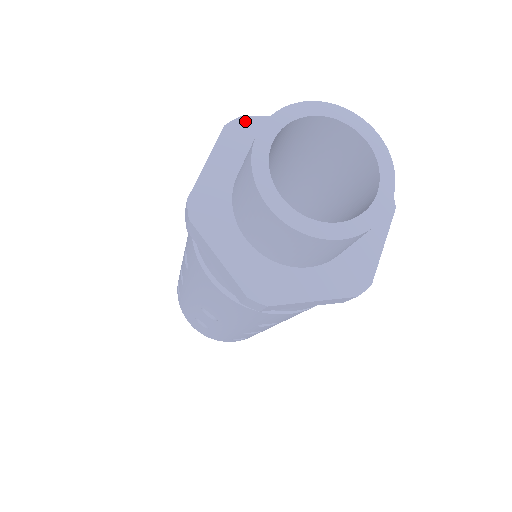
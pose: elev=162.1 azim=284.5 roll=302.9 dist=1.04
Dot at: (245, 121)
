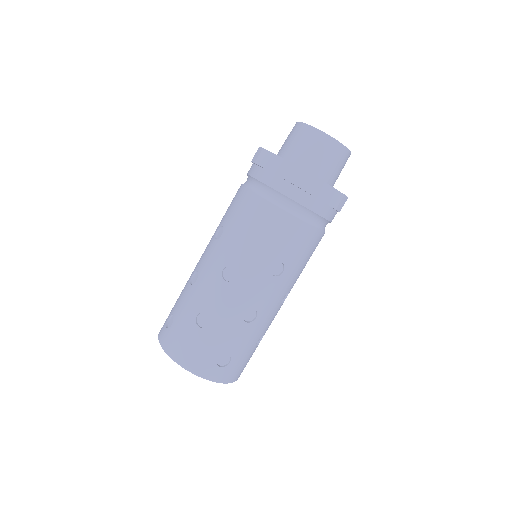
Dot at: occluded
